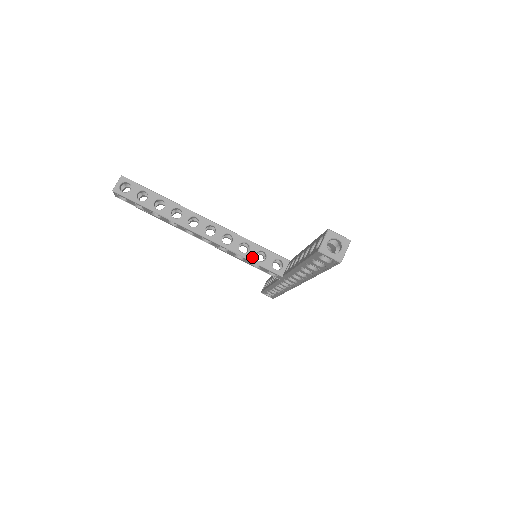
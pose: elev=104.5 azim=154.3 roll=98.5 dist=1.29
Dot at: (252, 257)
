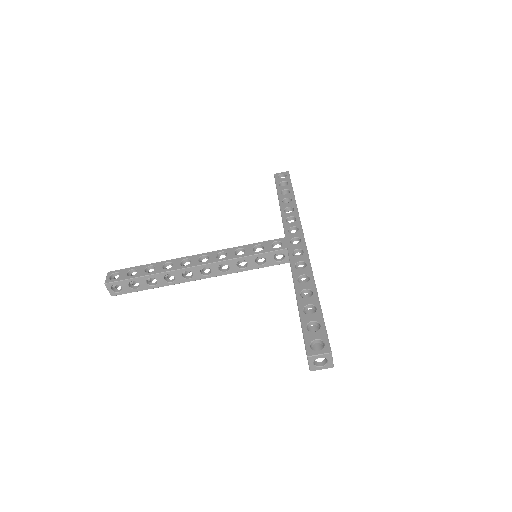
Dot at: (254, 266)
